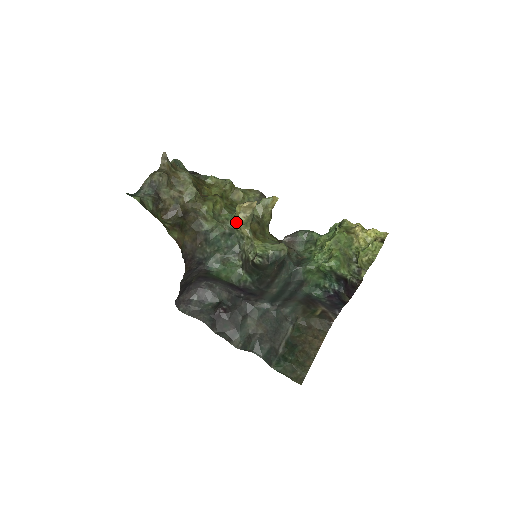
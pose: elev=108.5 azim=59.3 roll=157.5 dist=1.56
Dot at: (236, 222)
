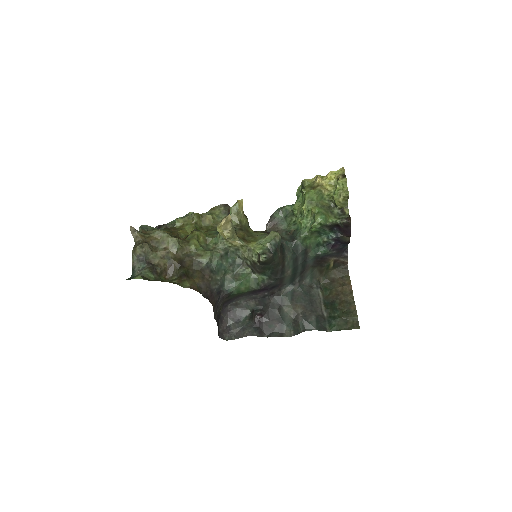
Dot at: (224, 241)
